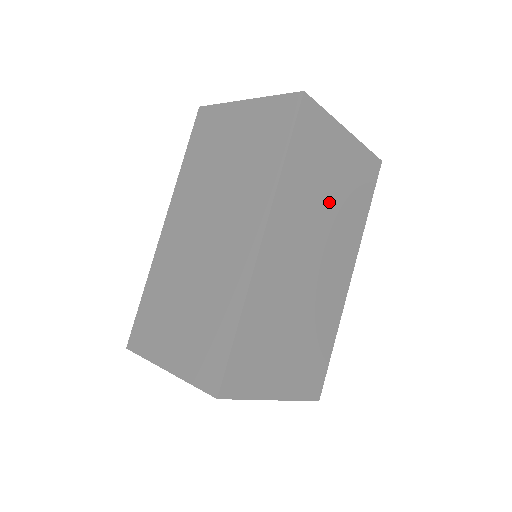
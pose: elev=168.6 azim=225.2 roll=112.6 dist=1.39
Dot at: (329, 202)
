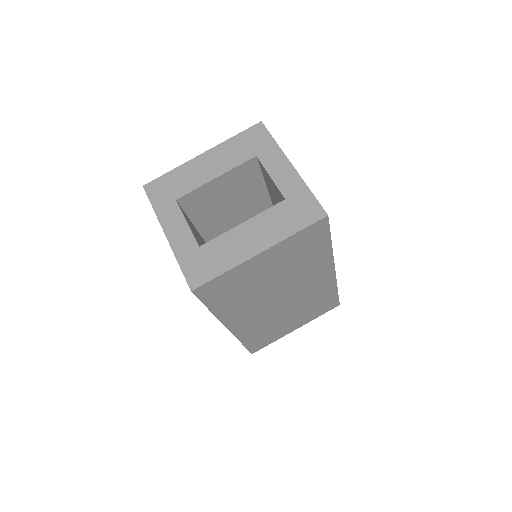
Dot at: (274, 281)
